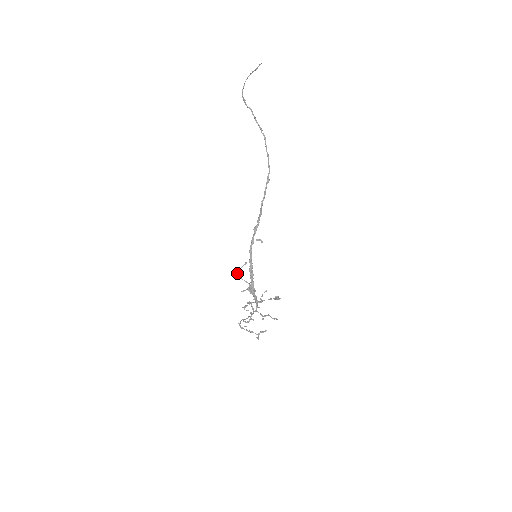
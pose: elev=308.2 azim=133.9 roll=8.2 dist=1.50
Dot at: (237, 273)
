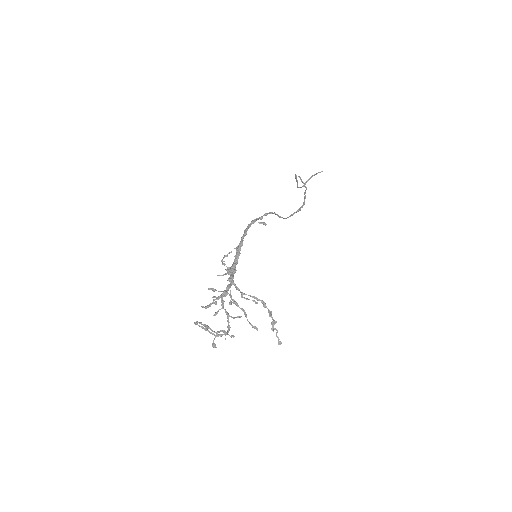
Dot at: occluded
